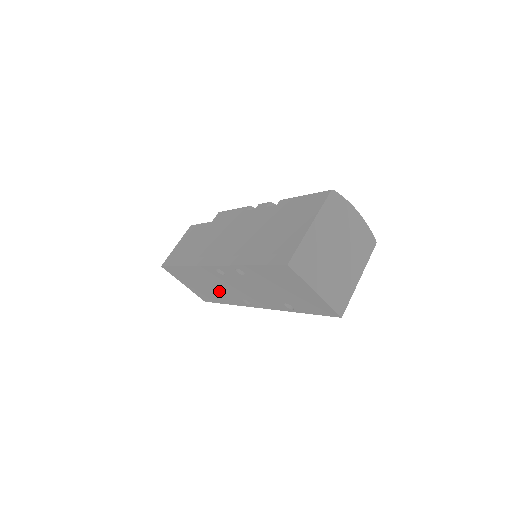
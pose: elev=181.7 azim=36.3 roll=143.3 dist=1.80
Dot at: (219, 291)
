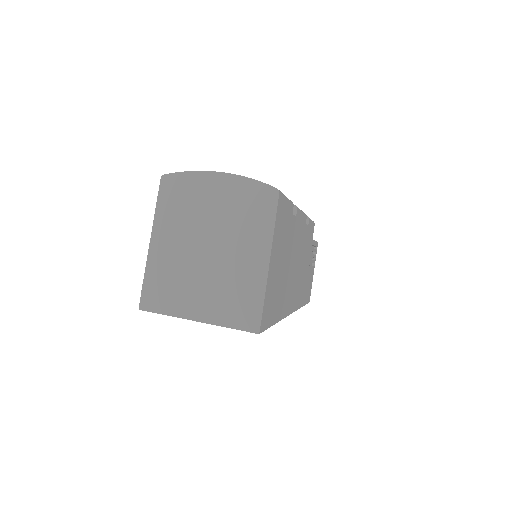
Dot at: occluded
